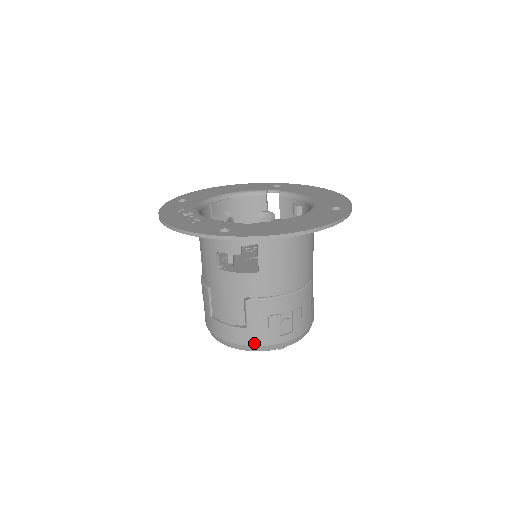
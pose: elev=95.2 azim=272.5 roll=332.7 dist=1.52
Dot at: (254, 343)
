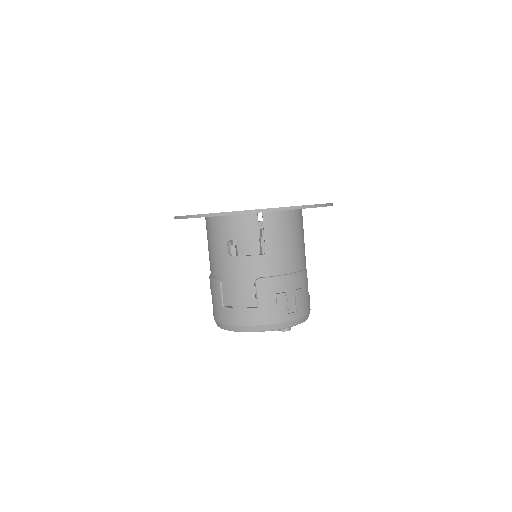
Dot at: (265, 322)
